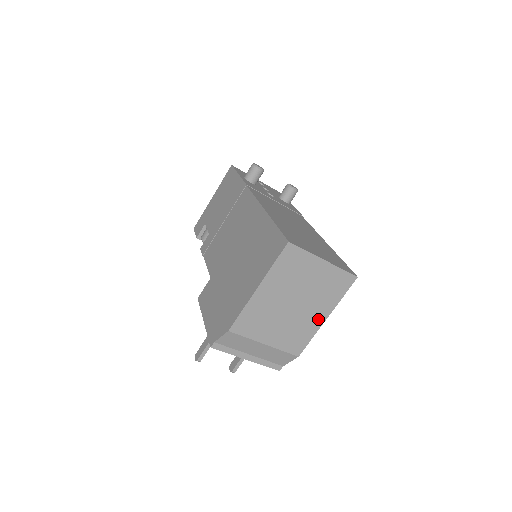
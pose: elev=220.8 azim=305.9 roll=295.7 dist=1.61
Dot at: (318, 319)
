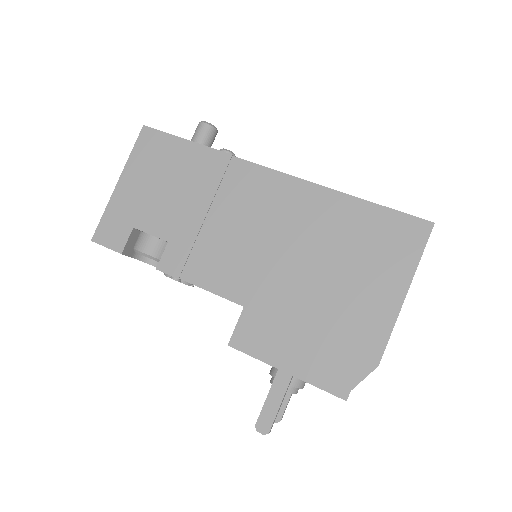
Dot at: occluded
